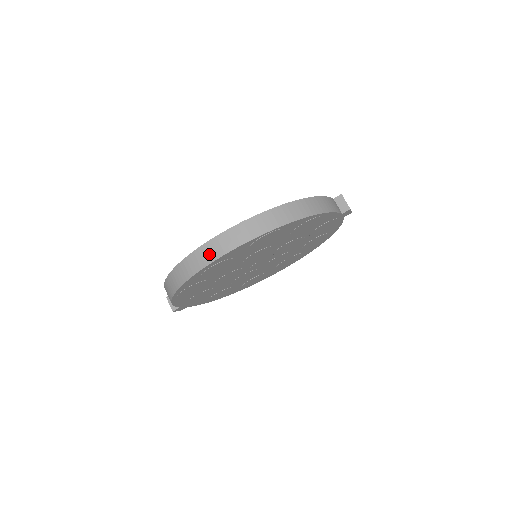
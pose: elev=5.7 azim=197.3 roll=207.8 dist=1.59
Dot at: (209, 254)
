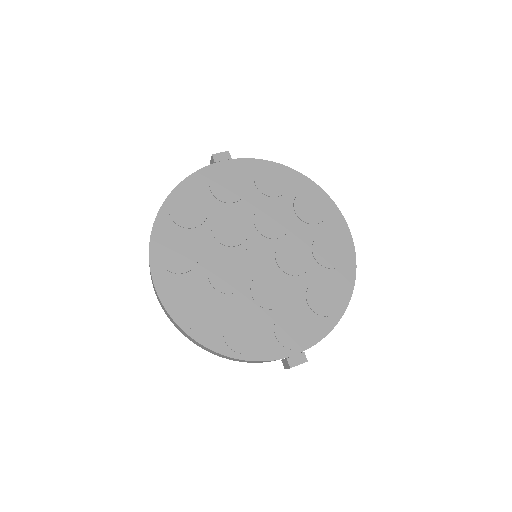
Dot at: (150, 273)
